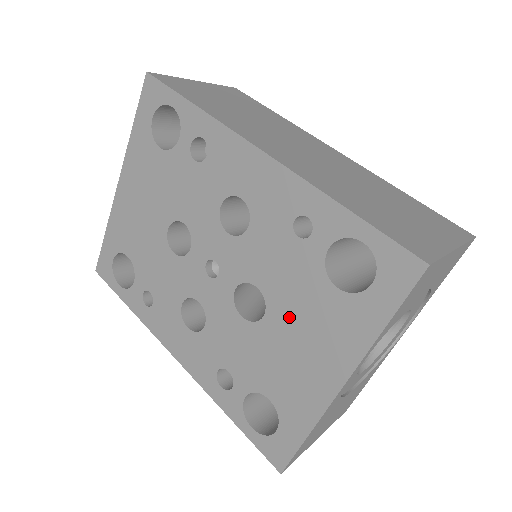
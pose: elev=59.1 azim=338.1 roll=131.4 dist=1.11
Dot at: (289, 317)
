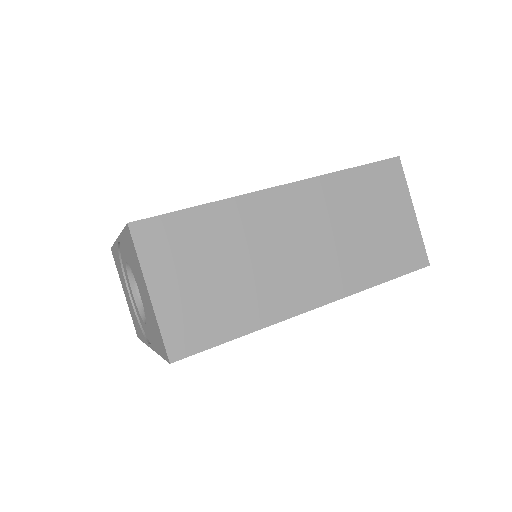
Dot at: occluded
